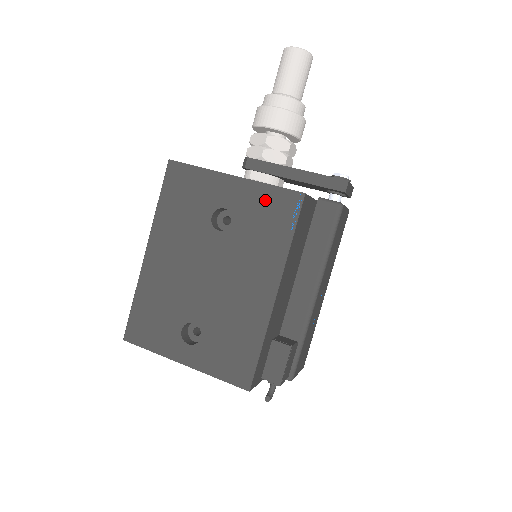
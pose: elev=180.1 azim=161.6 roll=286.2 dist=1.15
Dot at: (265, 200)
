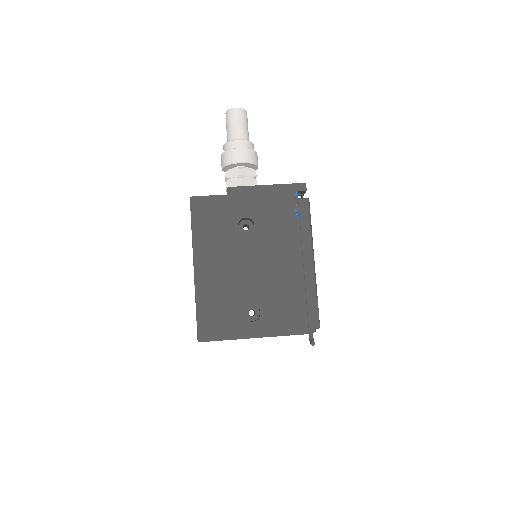
Dot at: (272, 203)
